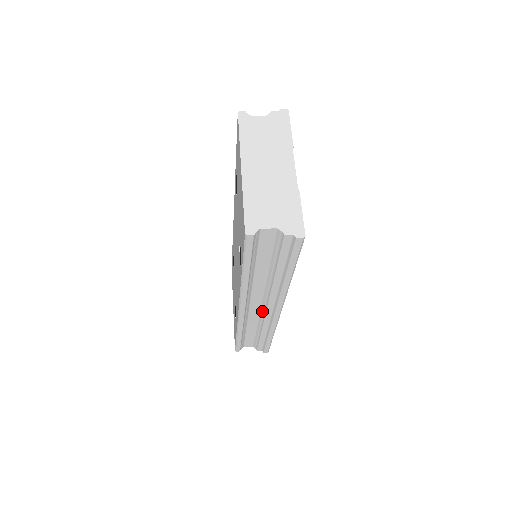
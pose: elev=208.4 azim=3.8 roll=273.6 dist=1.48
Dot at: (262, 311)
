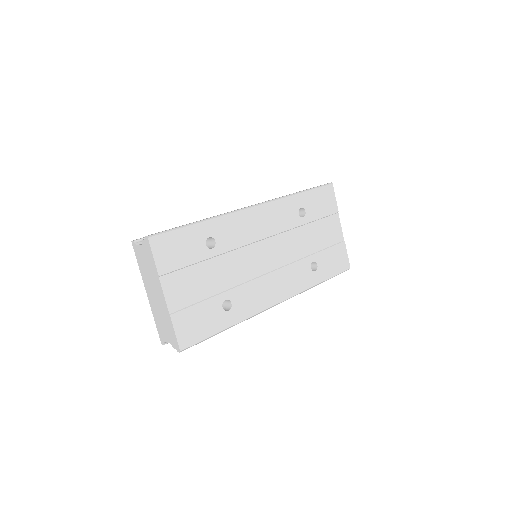
Dot at: occluded
